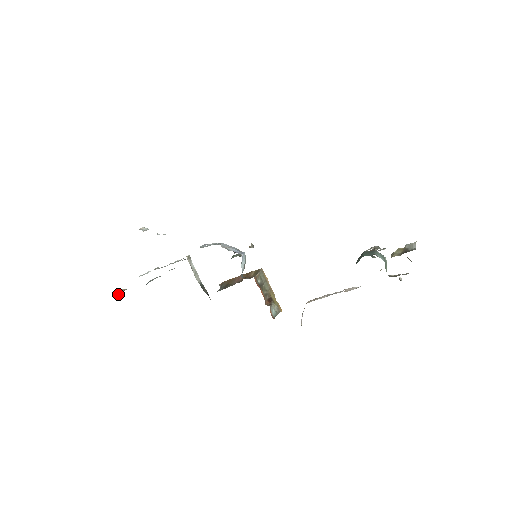
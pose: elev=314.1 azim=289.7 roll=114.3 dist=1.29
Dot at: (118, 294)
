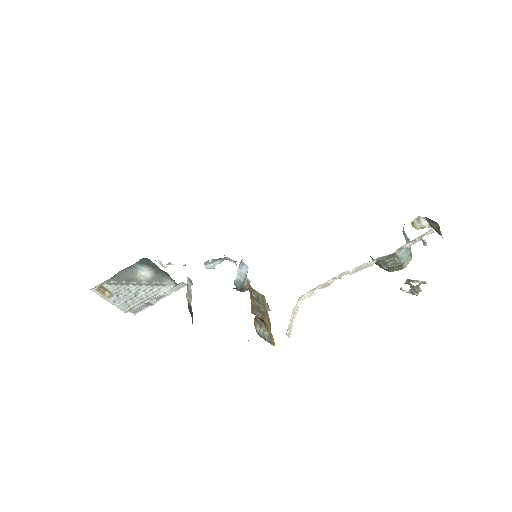
Dot at: (100, 293)
